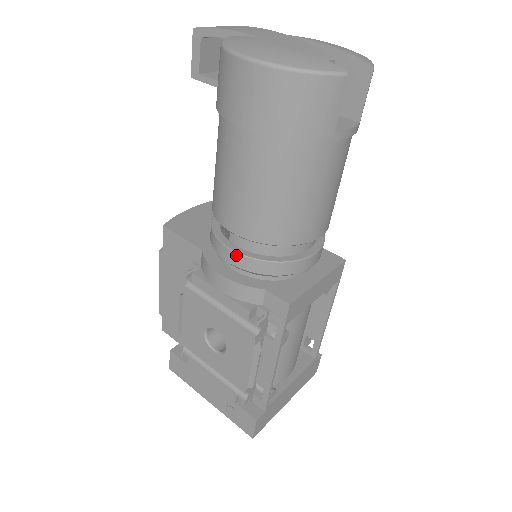
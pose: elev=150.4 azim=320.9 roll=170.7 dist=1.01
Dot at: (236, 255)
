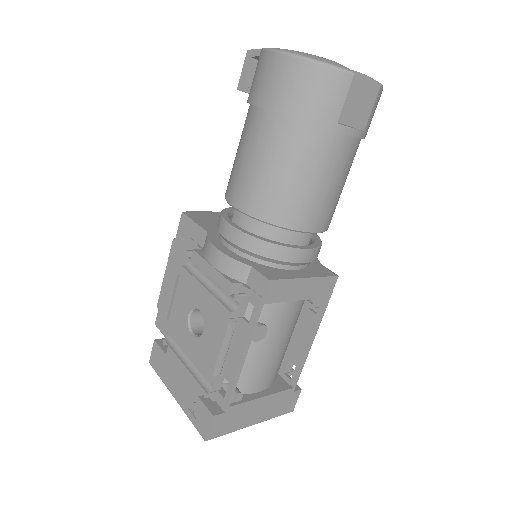
Dot at: (233, 230)
